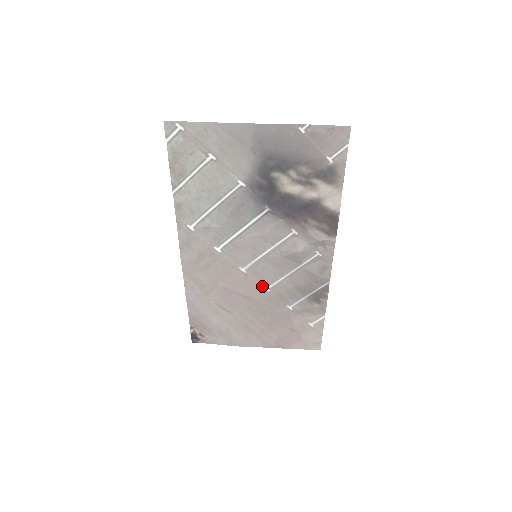
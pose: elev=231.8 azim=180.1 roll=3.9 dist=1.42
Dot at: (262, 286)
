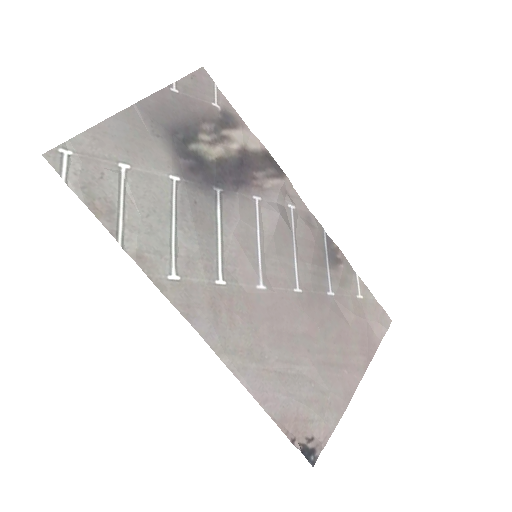
Dot at: (292, 291)
